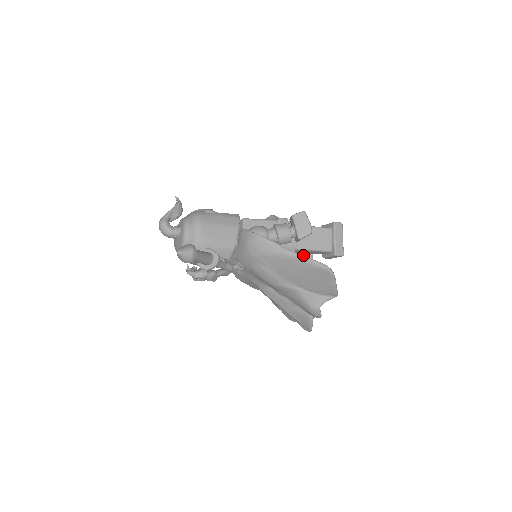
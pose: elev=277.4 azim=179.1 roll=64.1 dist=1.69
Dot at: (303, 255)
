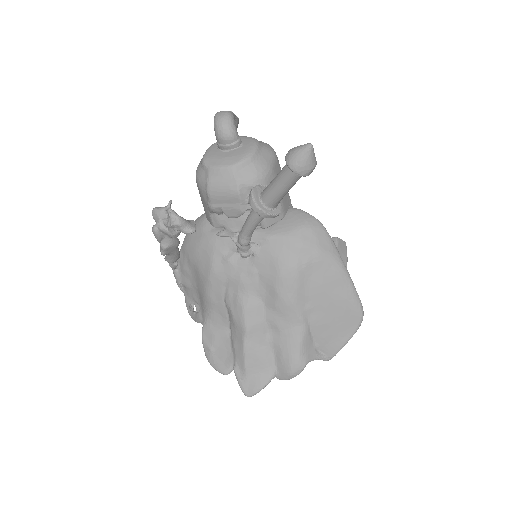
Dot at: occluded
